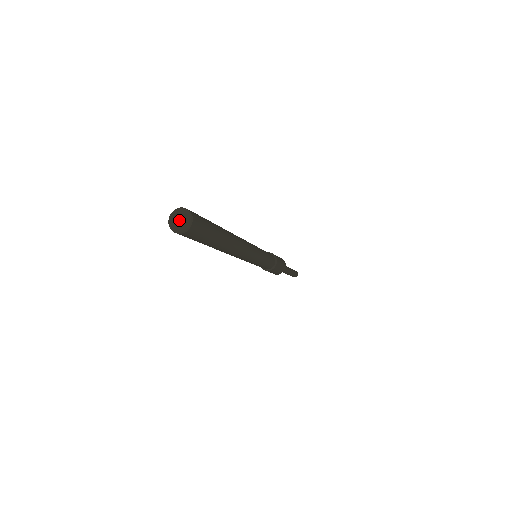
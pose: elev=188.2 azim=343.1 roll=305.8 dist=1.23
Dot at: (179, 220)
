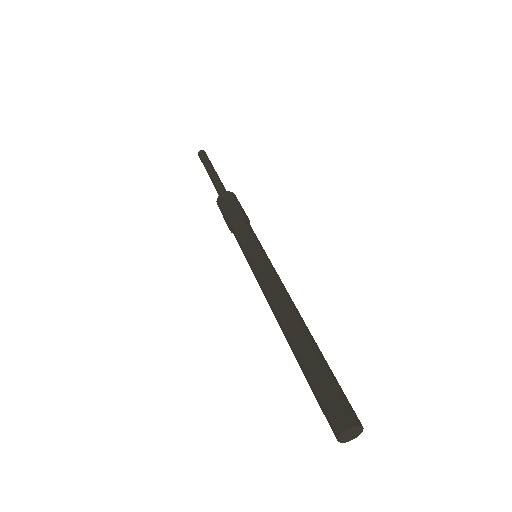
Dot at: (350, 435)
